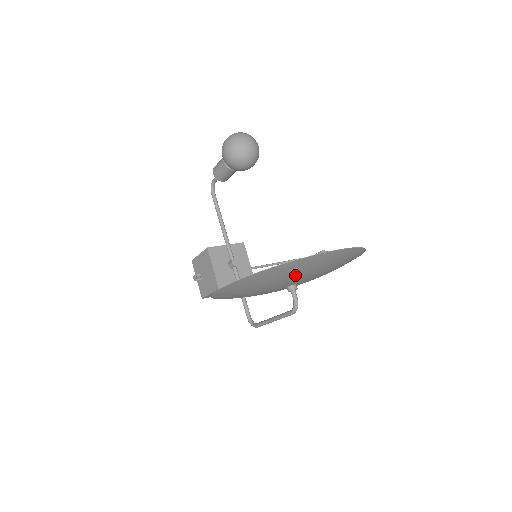
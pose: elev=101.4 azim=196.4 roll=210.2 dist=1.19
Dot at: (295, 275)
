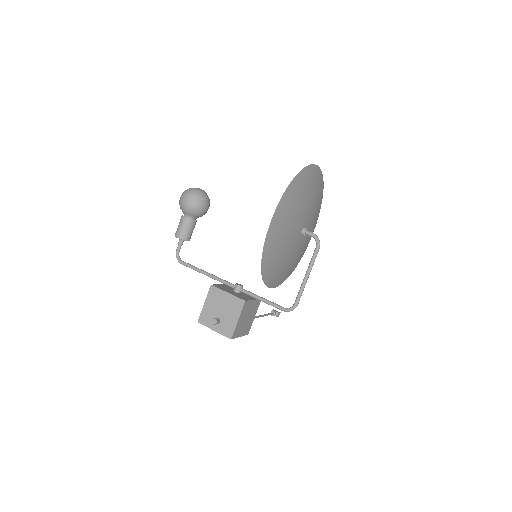
Dot at: (306, 197)
